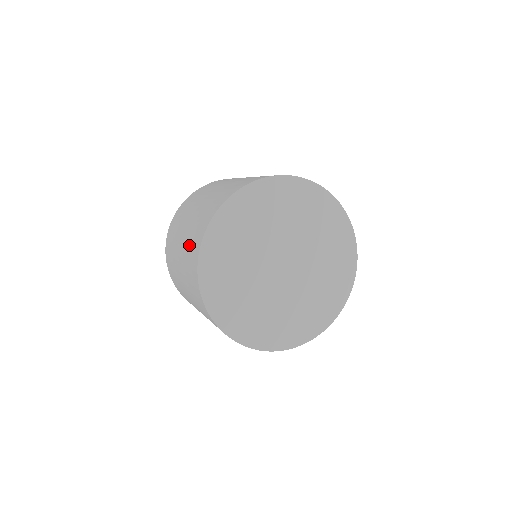
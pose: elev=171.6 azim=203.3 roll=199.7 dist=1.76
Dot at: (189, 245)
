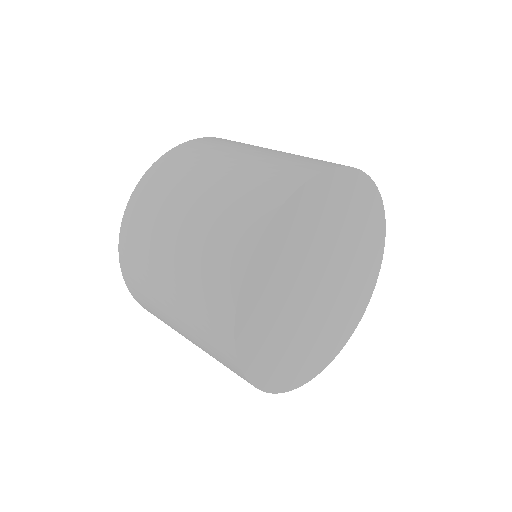
Dot at: occluded
